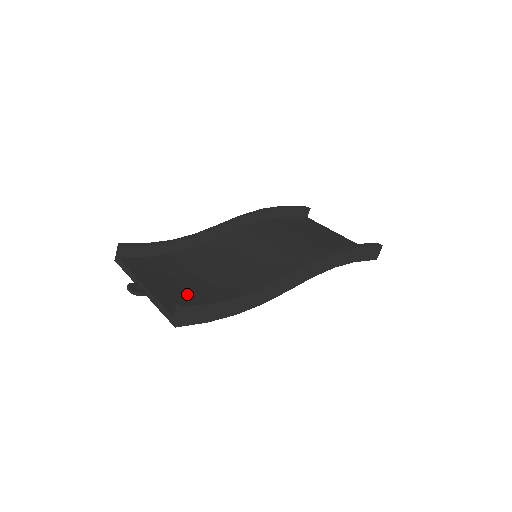
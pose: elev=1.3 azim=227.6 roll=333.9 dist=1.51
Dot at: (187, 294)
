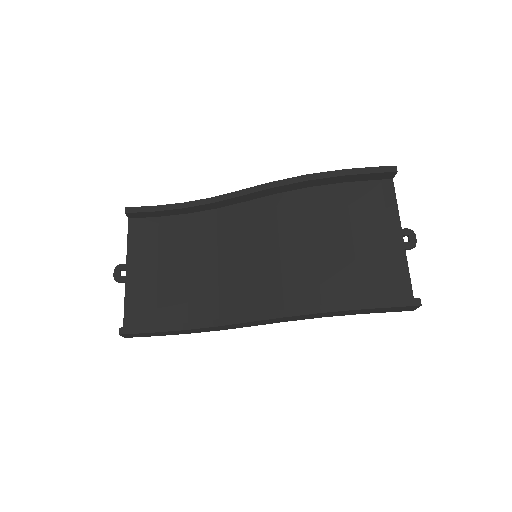
Dot at: (158, 294)
